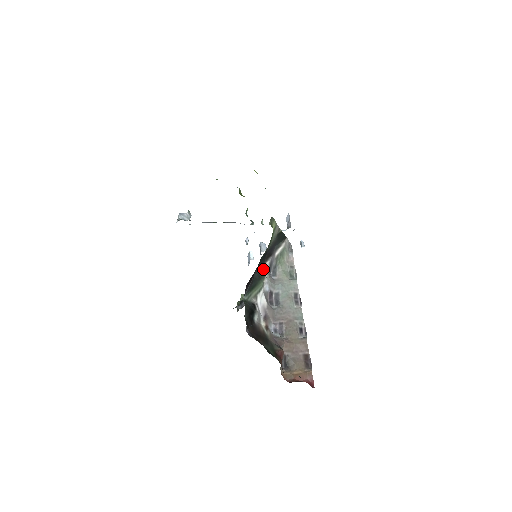
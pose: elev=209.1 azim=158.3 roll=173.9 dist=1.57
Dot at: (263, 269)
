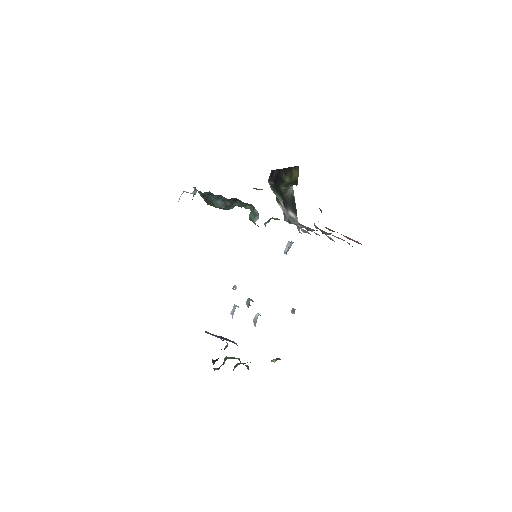
Dot at: occluded
